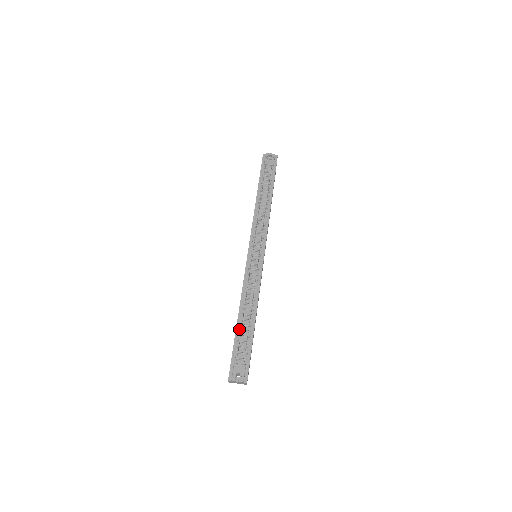
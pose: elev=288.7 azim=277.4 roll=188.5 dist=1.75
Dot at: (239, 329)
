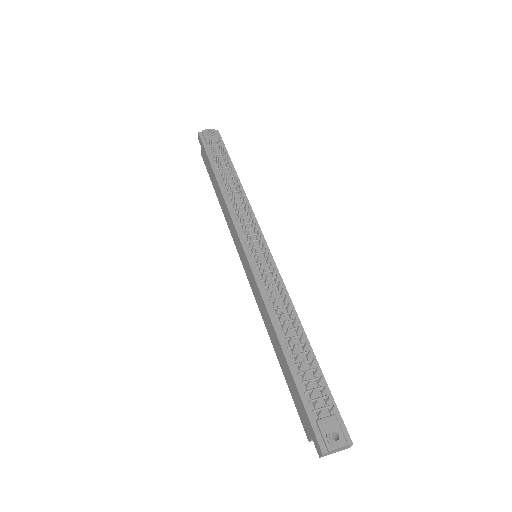
Dot at: (293, 364)
